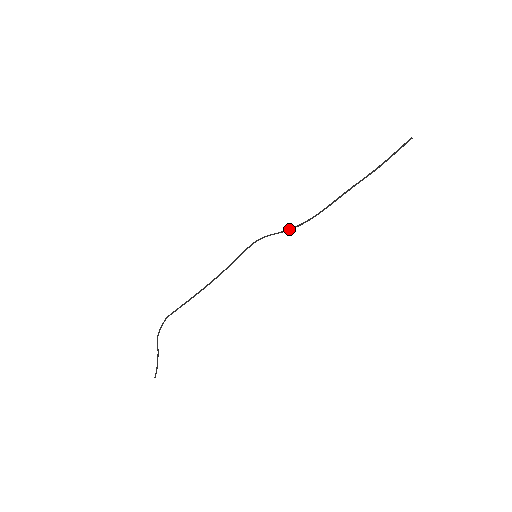
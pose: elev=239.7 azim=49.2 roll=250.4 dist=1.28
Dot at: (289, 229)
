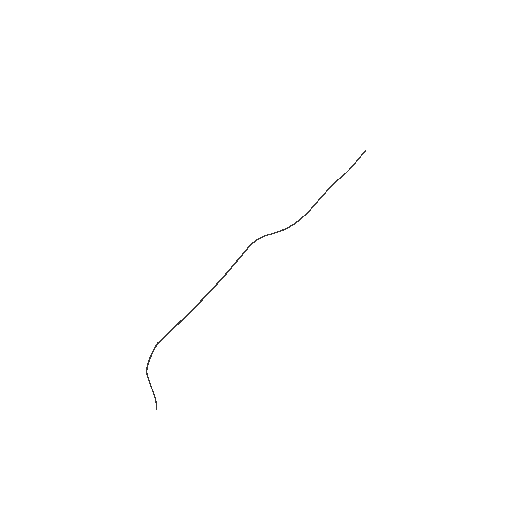
Dot at: (283, 229)
